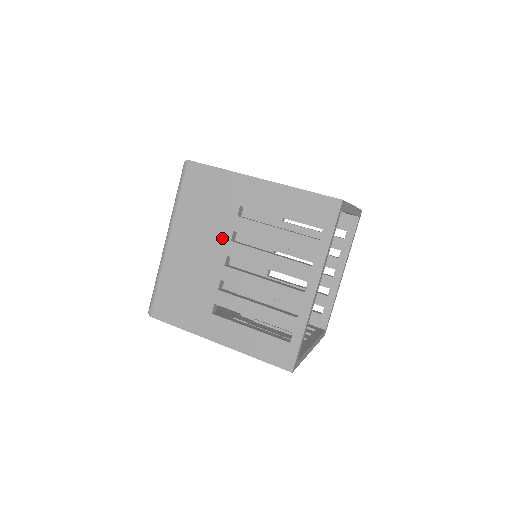
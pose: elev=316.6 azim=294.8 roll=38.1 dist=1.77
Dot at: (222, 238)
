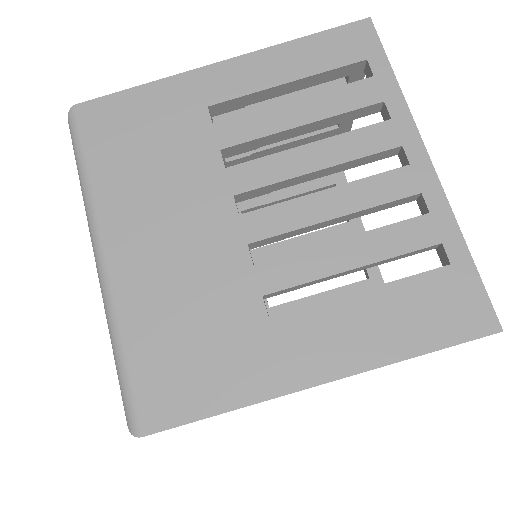
Dot at: occluded
